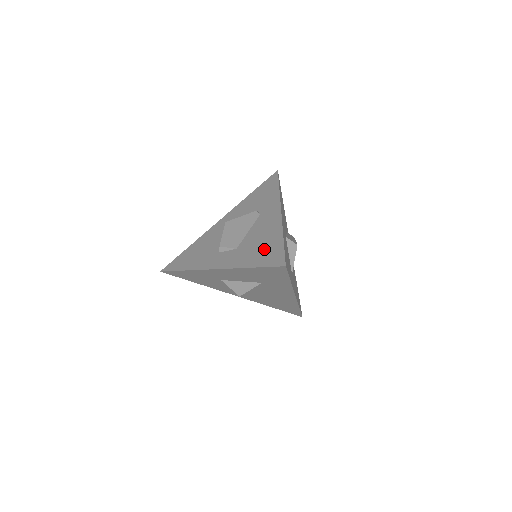
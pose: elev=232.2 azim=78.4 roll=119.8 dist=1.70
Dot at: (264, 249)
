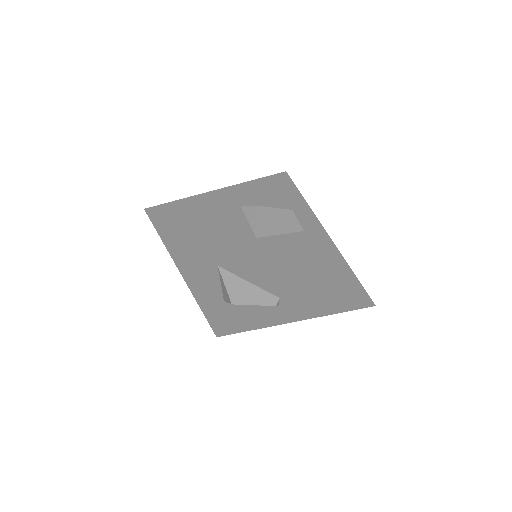
Dot at: occluded
